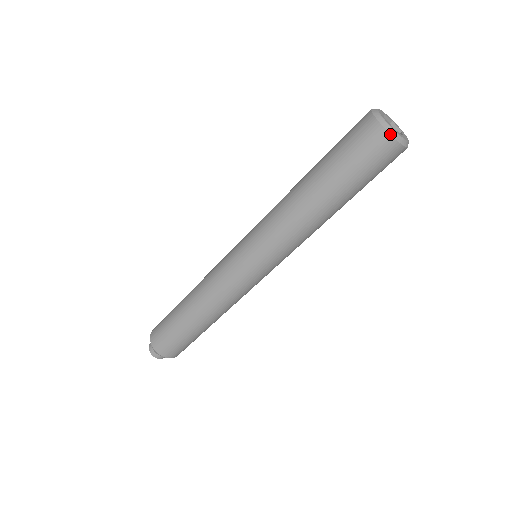
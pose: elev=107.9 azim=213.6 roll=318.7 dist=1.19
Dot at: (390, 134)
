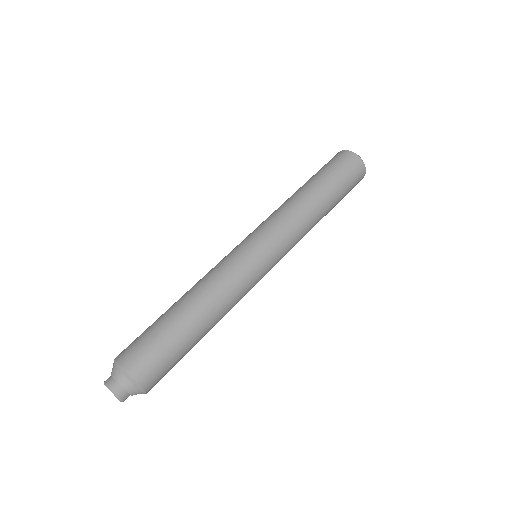
Dot at: occluded
